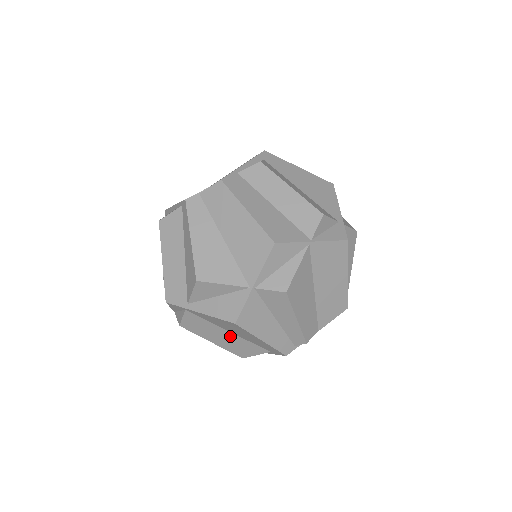
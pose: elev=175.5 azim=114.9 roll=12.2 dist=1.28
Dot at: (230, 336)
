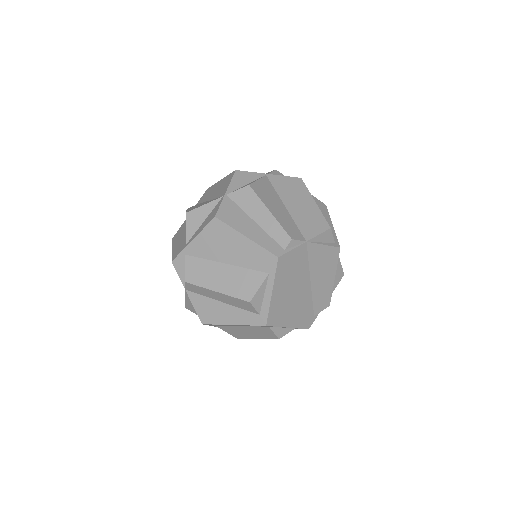
Dot at: (228, 271)
